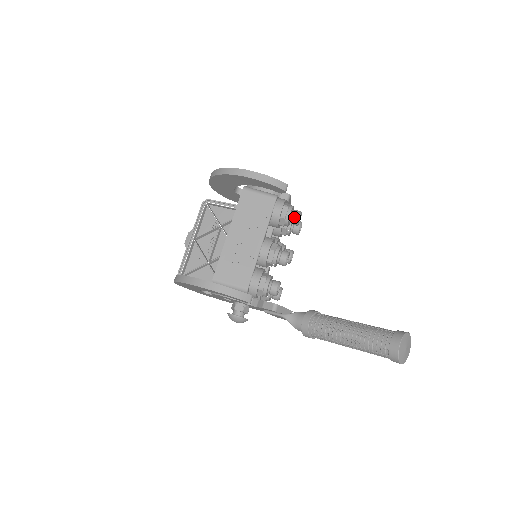
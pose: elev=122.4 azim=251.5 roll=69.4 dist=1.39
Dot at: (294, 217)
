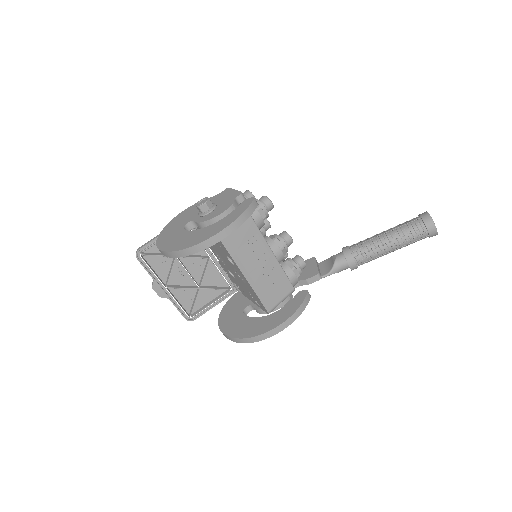
Dot at: (269, 208)
